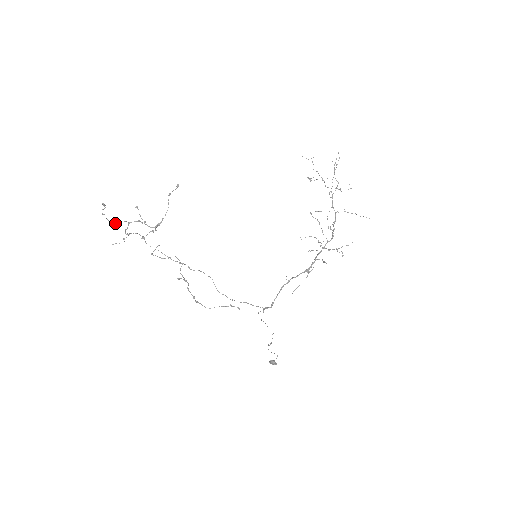
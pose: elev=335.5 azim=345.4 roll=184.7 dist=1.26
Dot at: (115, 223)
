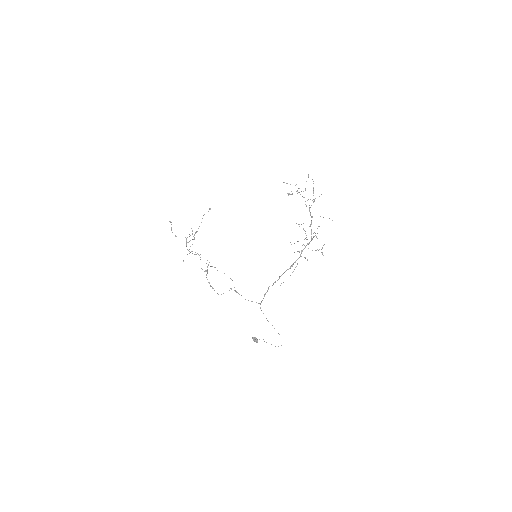
Dot at: occluded
